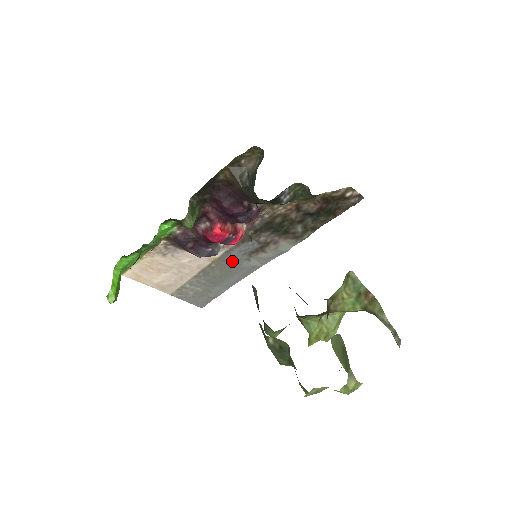
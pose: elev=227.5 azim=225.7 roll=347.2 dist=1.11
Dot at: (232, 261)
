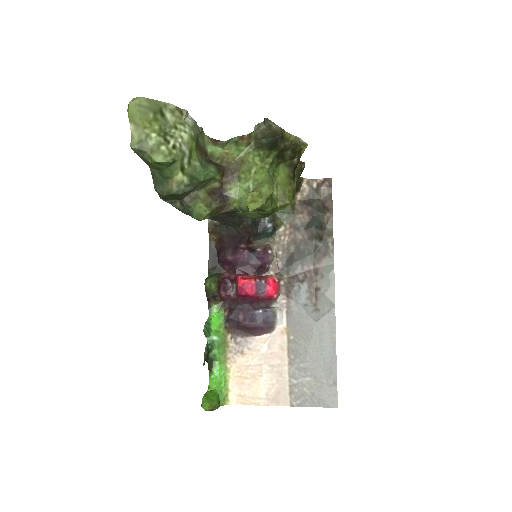
Dot at: (303, 321)
